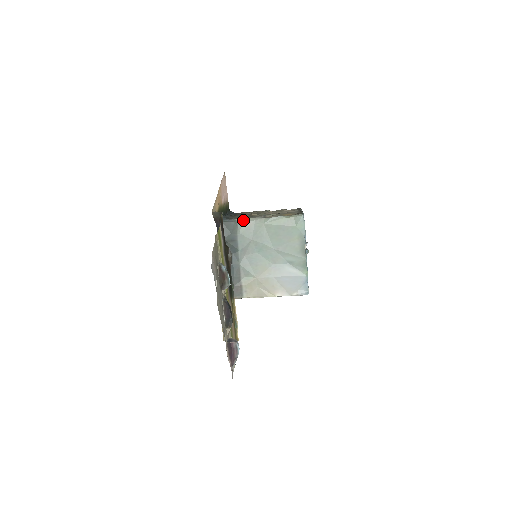
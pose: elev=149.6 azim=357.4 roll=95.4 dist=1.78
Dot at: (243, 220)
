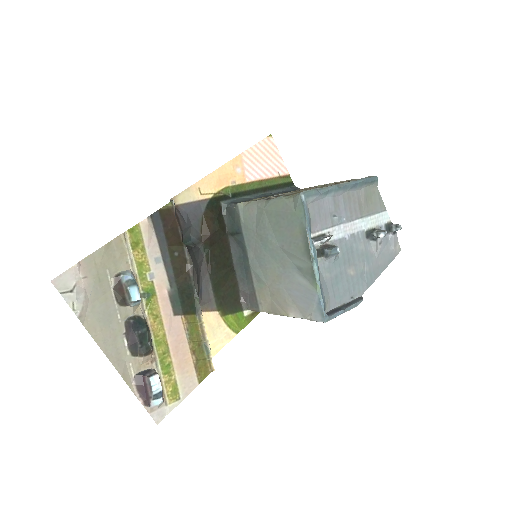
Dot at: (245, 204)
